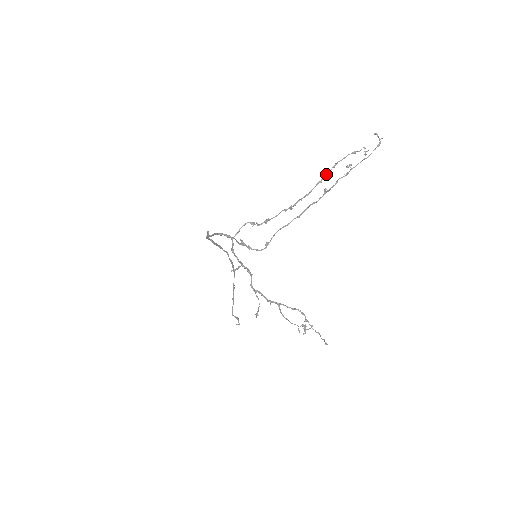
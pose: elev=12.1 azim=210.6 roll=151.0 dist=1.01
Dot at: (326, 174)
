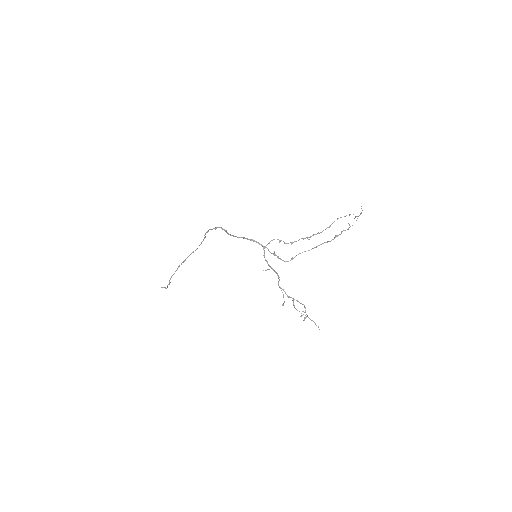
Dot at: occluded
